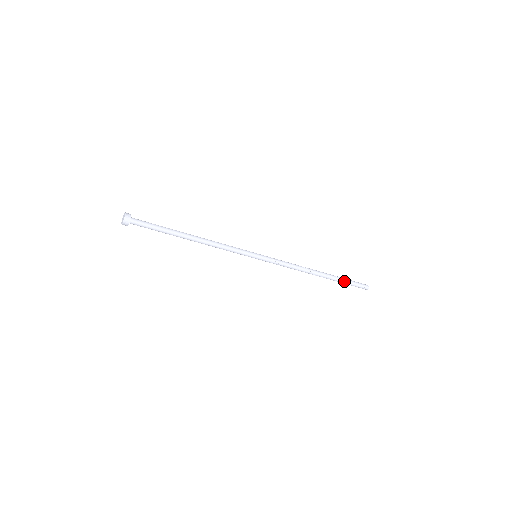
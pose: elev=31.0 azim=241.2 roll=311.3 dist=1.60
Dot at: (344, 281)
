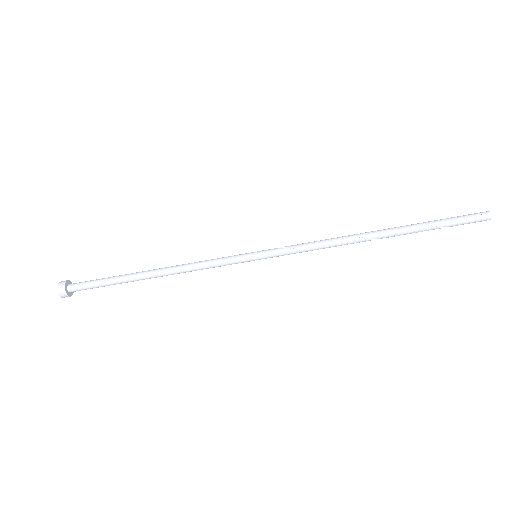
Dot at: (432, 224)
